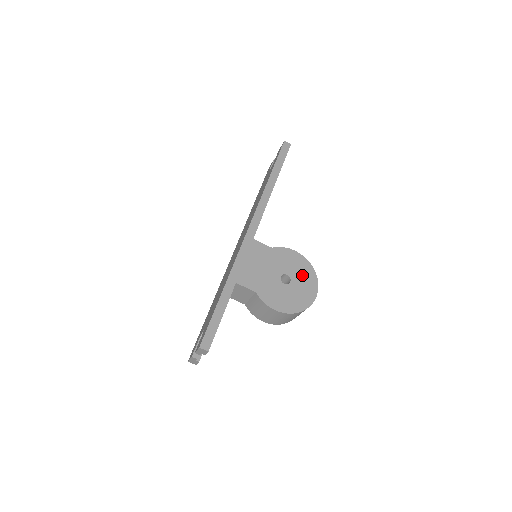
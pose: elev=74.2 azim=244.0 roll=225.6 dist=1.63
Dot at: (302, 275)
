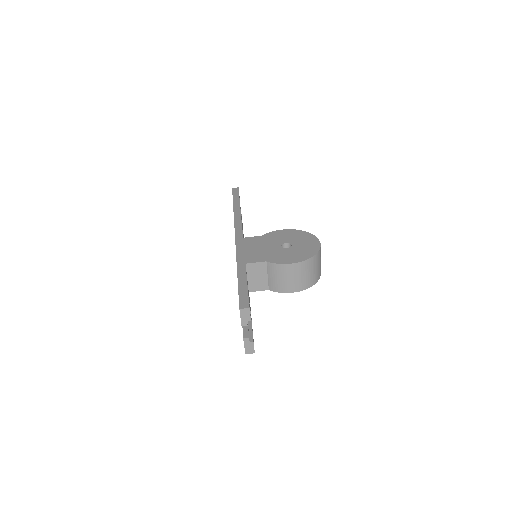
Dot at: (299, 238)
